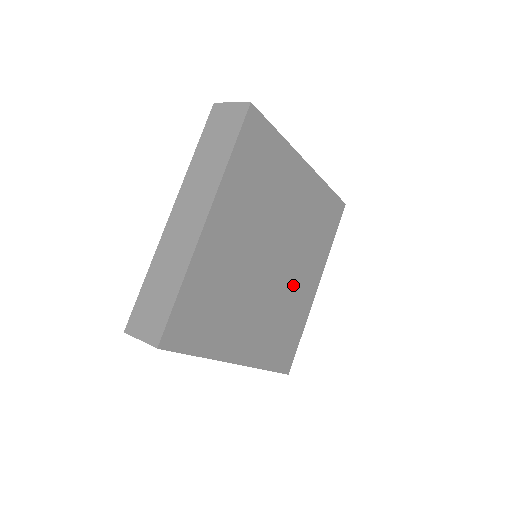
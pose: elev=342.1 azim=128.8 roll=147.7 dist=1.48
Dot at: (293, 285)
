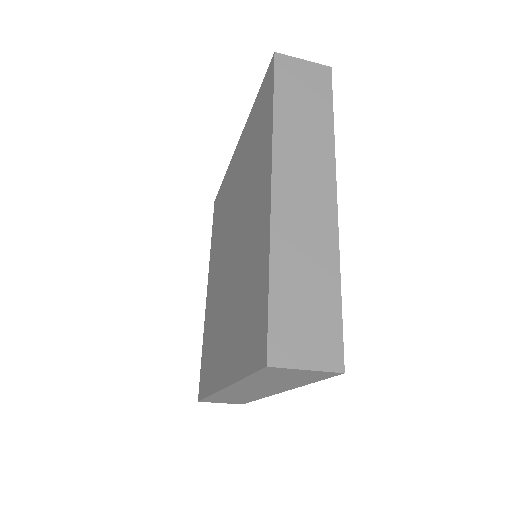
Dot at: occluded
